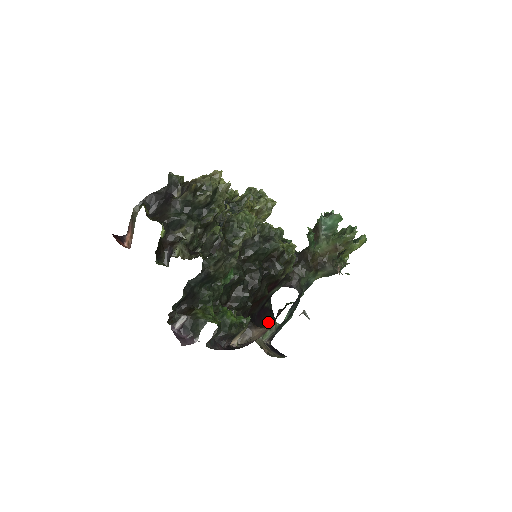
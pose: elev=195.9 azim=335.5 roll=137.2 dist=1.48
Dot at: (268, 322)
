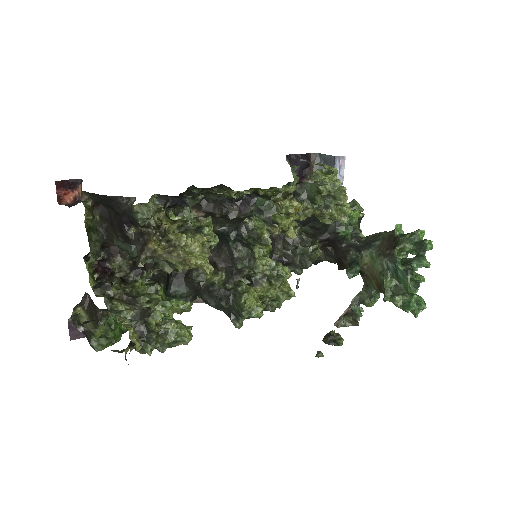
Dot at: occluded
